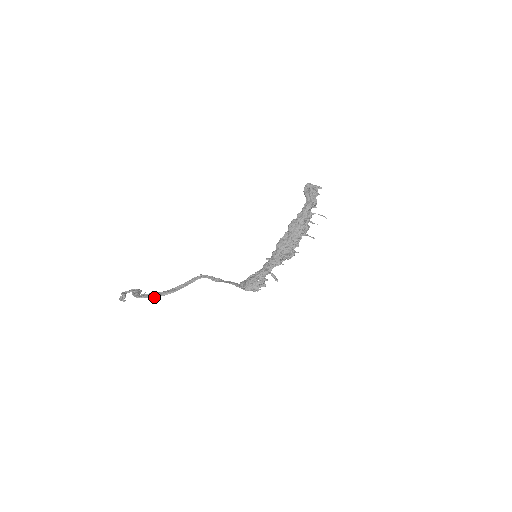
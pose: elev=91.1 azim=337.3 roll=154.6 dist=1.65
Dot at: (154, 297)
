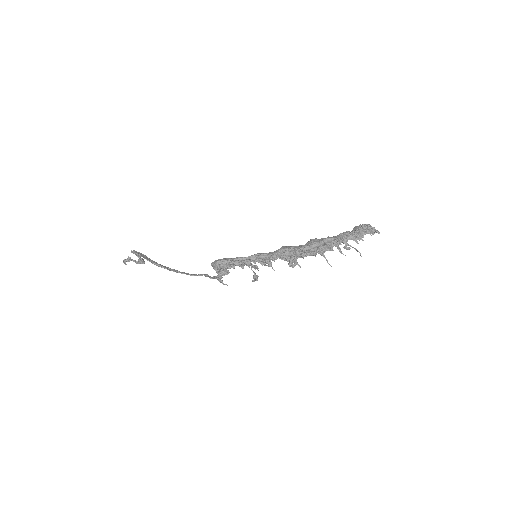
Dot at: (143, 257)
